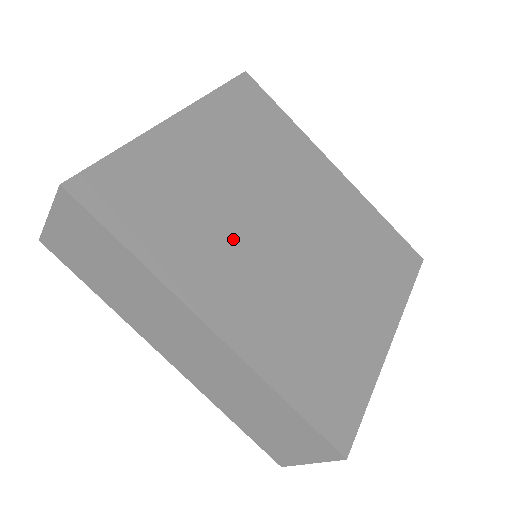
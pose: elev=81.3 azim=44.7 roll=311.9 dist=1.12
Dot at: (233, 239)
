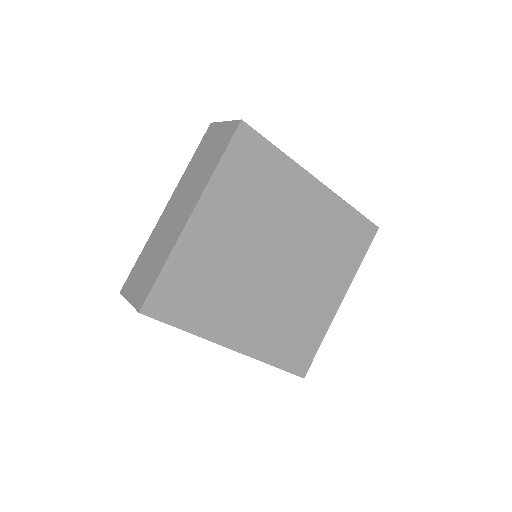
Dot at: (241, 290)
